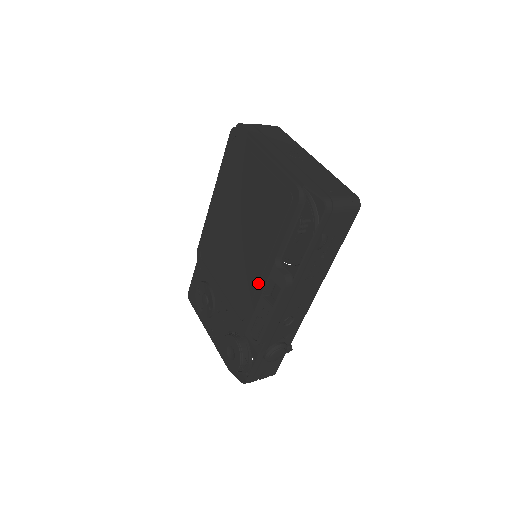
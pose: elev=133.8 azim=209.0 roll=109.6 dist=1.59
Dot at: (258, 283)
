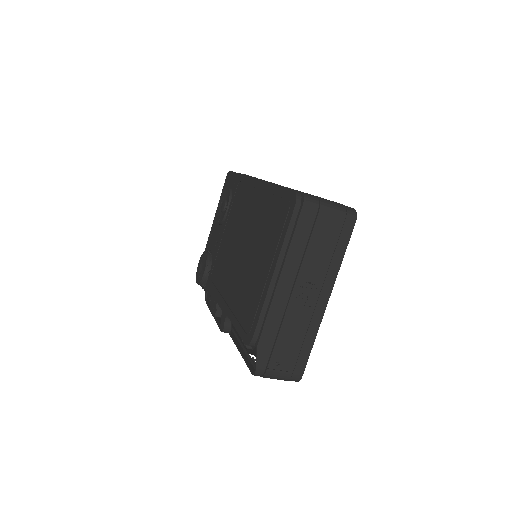
Dot at: (221, 294)
